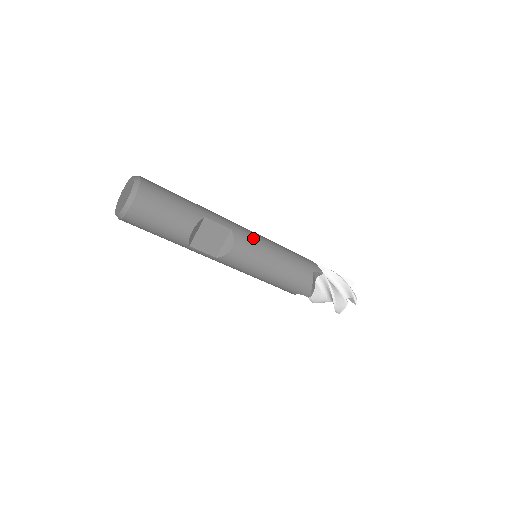
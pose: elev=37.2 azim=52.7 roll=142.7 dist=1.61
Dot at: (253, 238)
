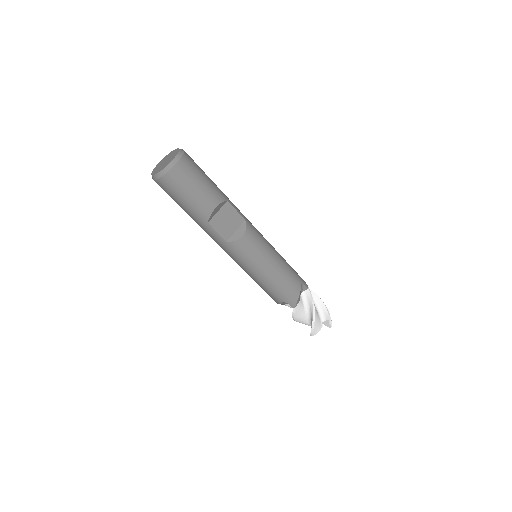
Dot at: (260, 235)
